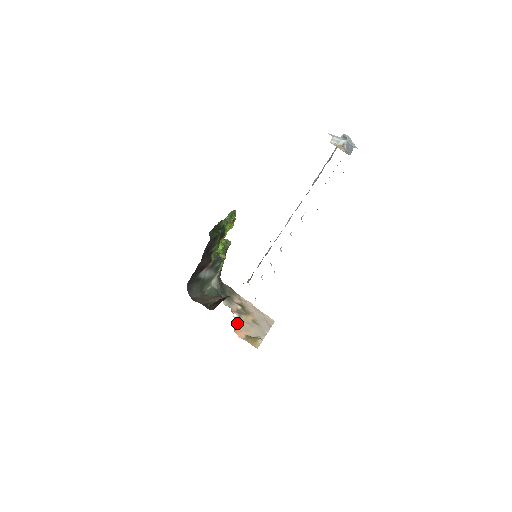
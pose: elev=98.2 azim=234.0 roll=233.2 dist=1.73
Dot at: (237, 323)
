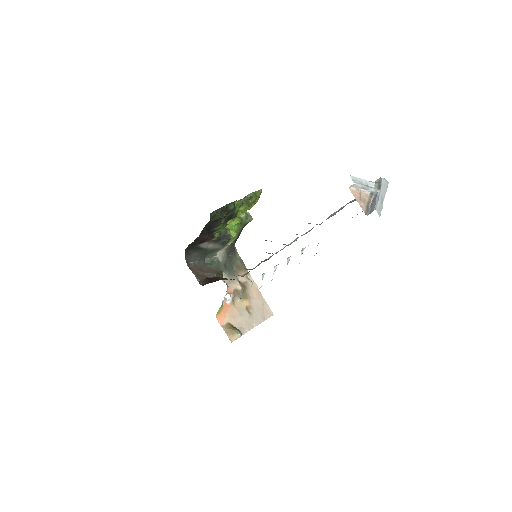
Dot at: (226, 306)
